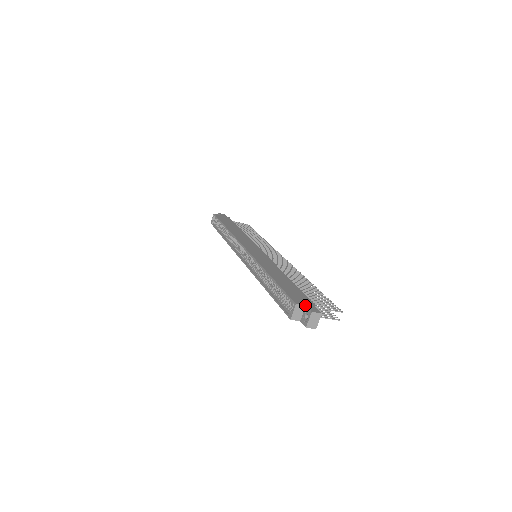
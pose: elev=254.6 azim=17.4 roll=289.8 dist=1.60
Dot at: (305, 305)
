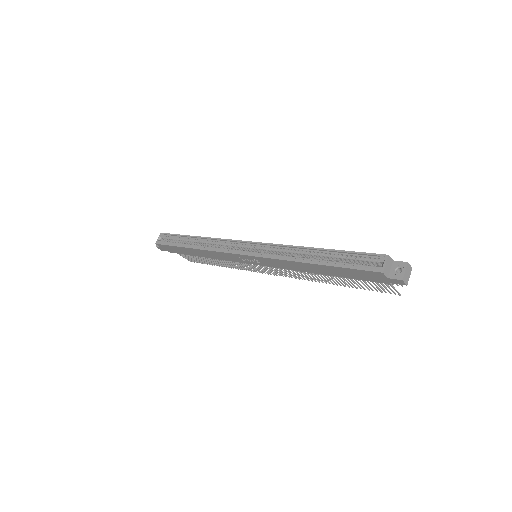
Dot at: (393, 260)
